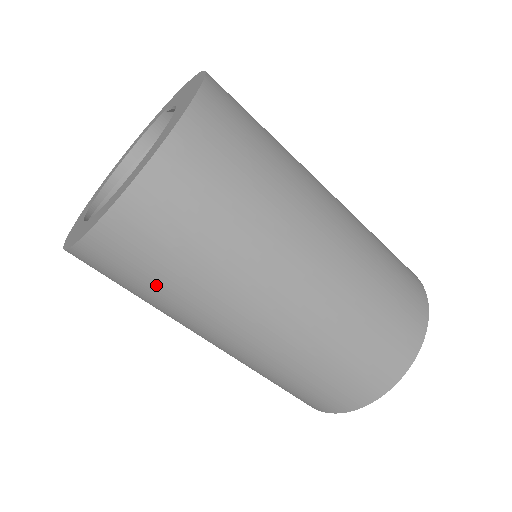
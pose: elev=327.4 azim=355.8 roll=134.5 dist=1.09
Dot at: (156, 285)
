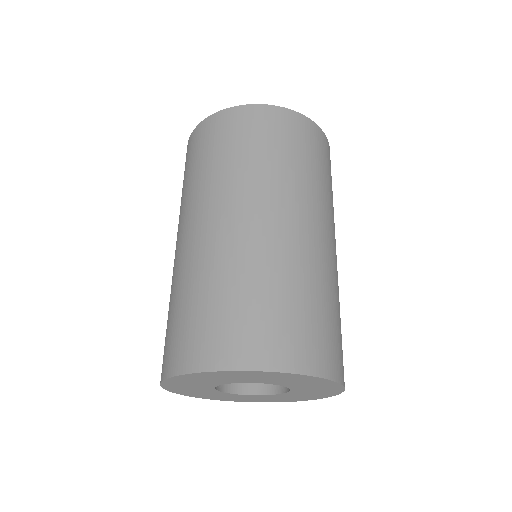
Dot at: (220, 154)
